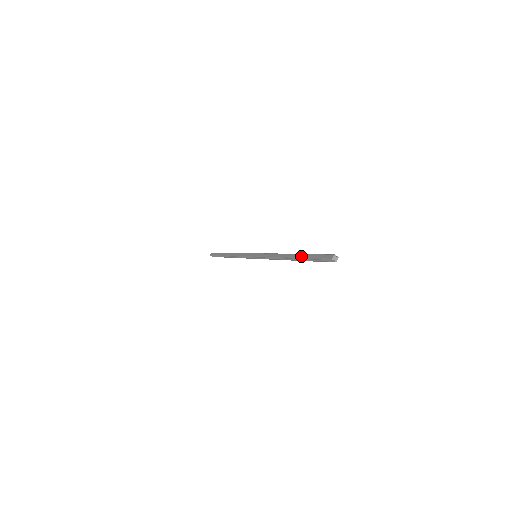
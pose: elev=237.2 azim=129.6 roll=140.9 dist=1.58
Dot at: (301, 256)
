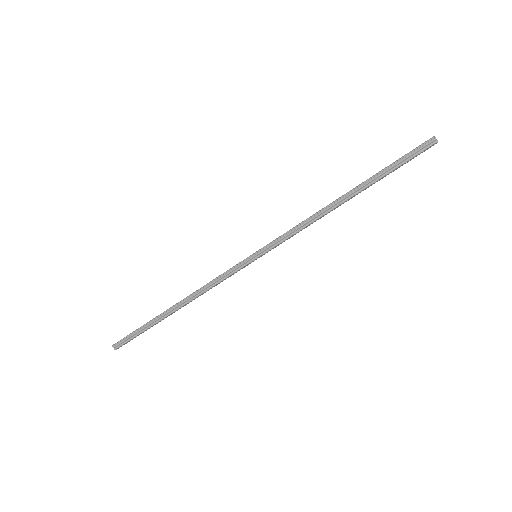
Dot at: occluded
